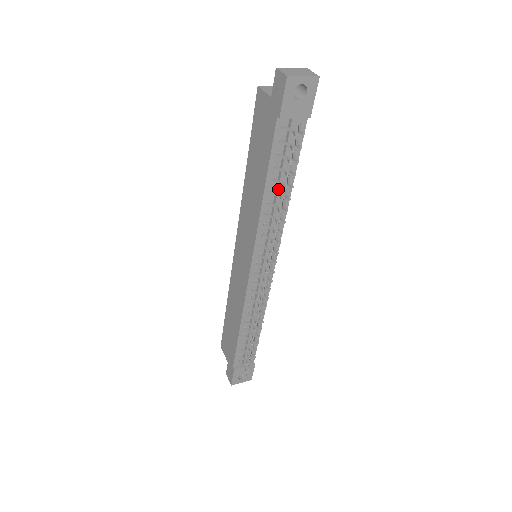
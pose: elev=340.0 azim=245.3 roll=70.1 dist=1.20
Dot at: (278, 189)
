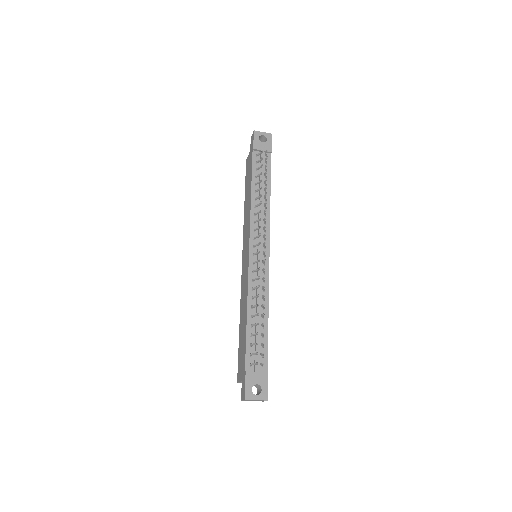
Dot at: (260, 189)
